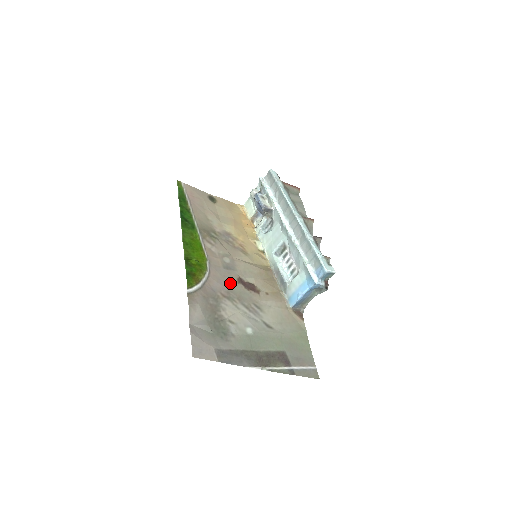
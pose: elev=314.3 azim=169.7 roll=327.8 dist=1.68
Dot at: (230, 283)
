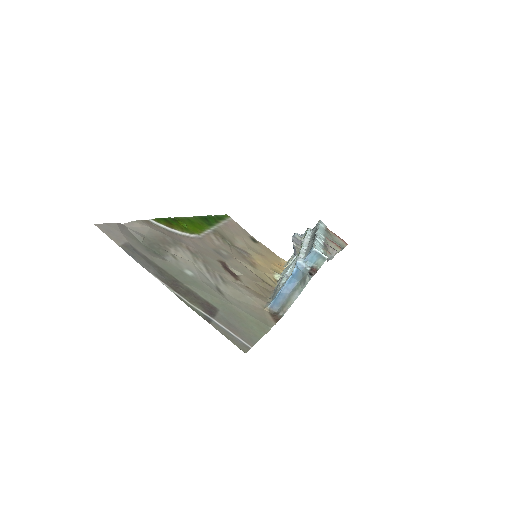
Dot at: (207, 254)
